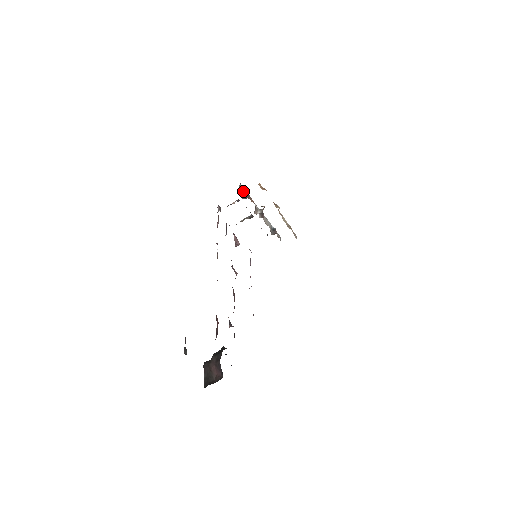
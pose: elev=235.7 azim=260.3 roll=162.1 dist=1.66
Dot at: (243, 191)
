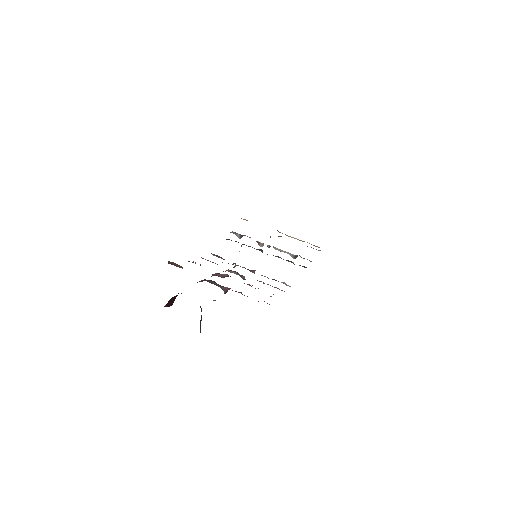
Dot at: (238, 235)
